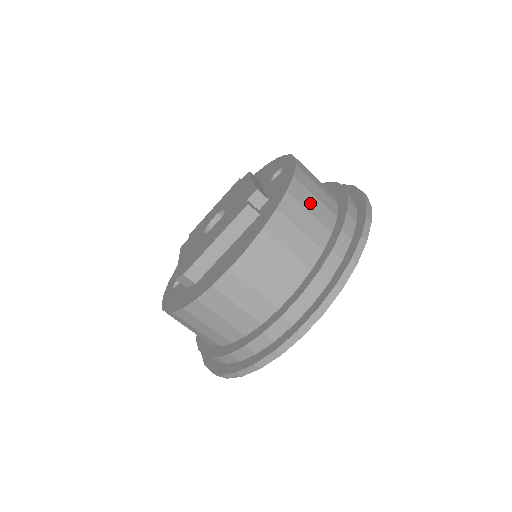
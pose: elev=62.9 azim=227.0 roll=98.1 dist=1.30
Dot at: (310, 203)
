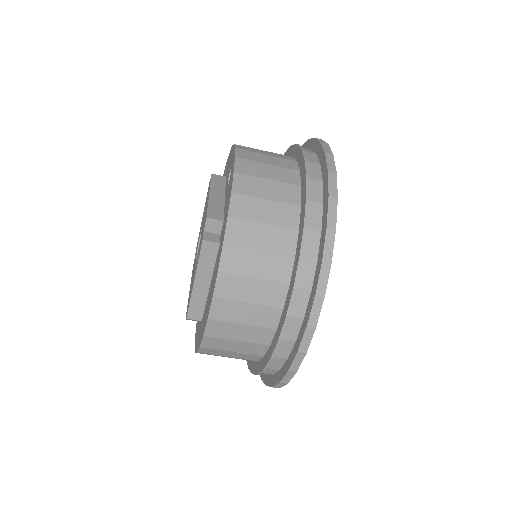
Dot at: (261, 212)
